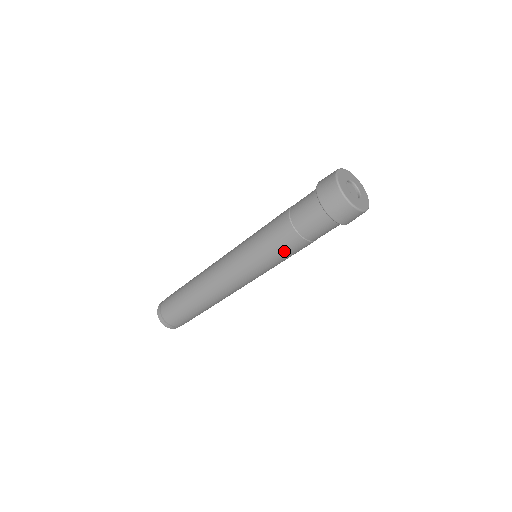
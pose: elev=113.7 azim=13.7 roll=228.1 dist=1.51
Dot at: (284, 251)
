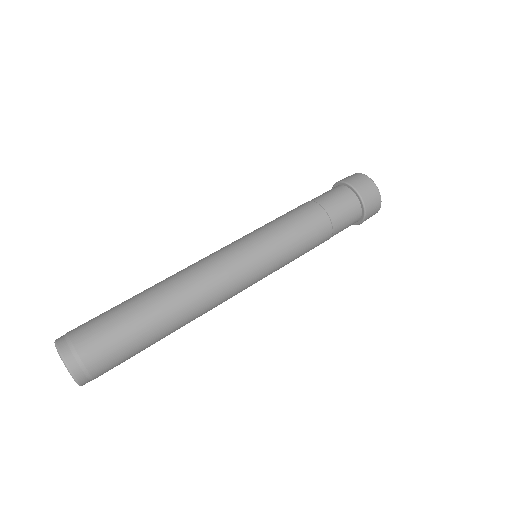
Dot at: (304, 227)
